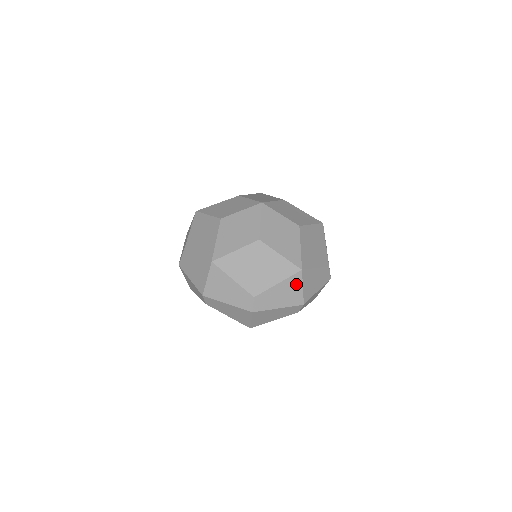
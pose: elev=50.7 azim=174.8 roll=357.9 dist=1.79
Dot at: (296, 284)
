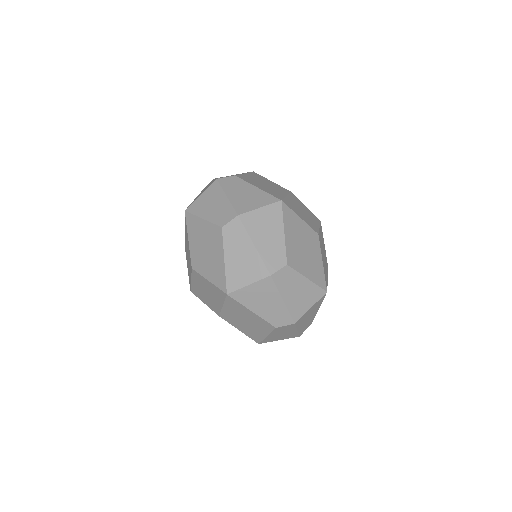
Dot at: (312, 298)
